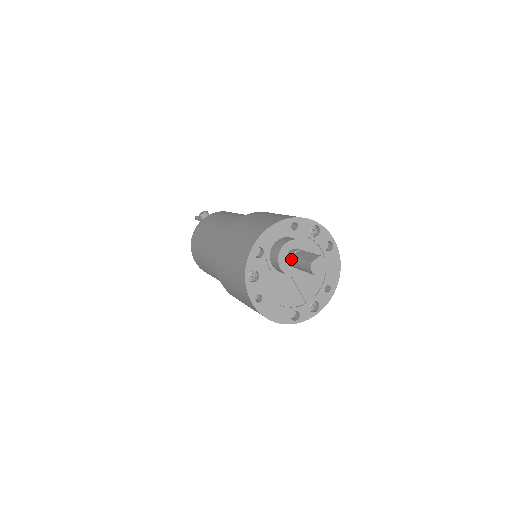
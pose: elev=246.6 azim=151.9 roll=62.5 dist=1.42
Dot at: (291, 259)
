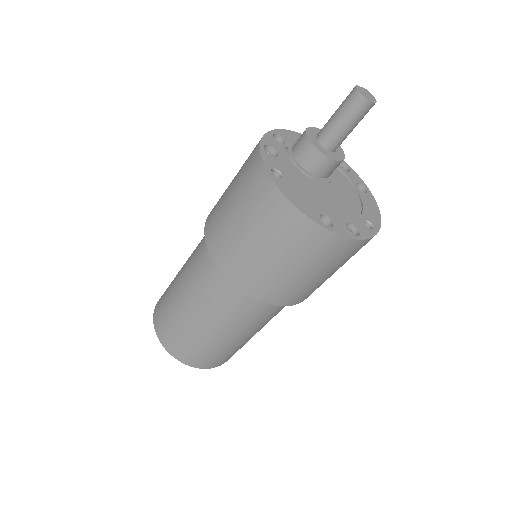
Dot at: occluded
